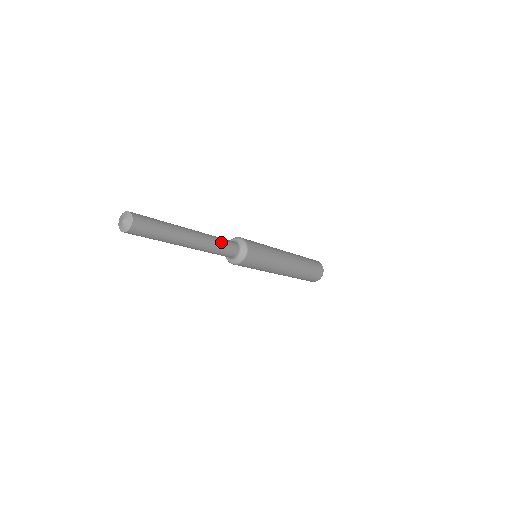
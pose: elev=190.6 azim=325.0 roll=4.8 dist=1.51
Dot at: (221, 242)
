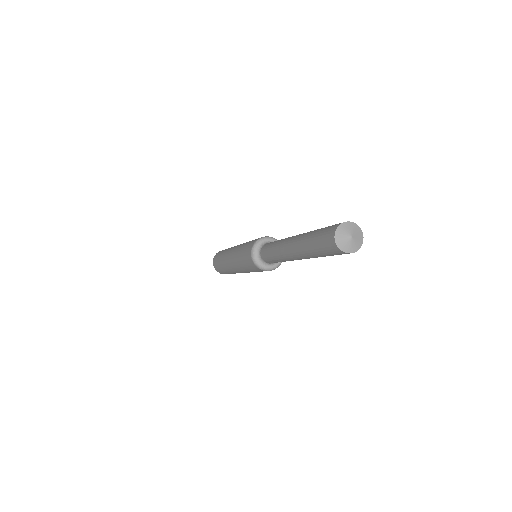
Dot at: occluded
